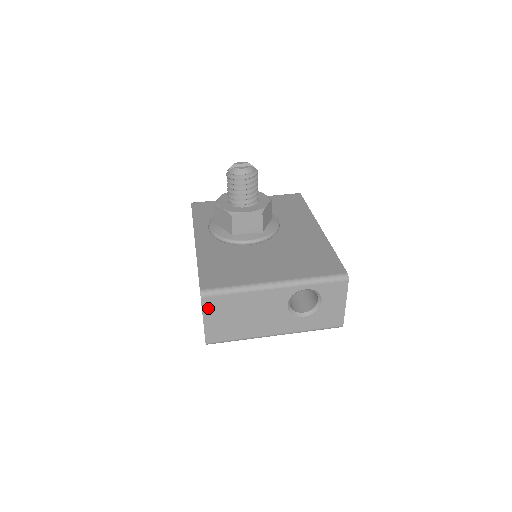
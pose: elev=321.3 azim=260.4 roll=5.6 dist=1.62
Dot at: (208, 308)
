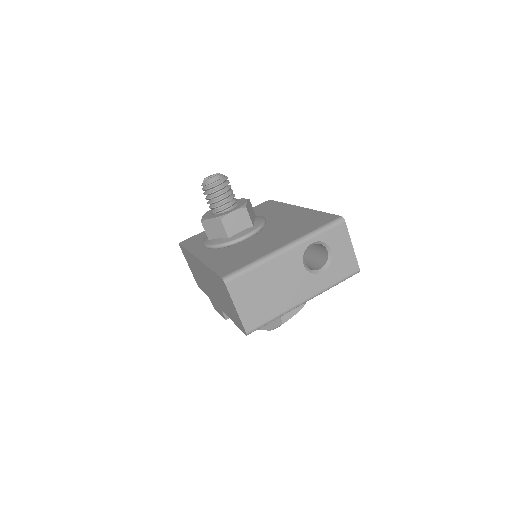
Dot at: (235, 293)
